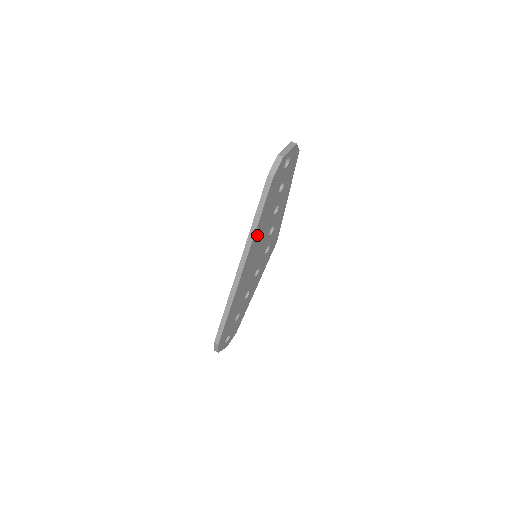
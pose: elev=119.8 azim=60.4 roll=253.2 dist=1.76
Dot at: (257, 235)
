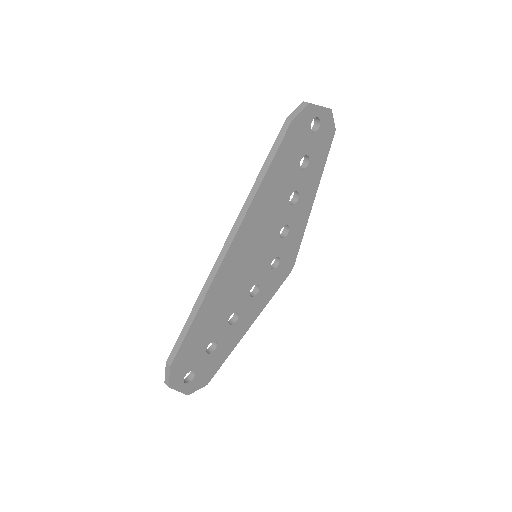
Dot at: (259, 205)
